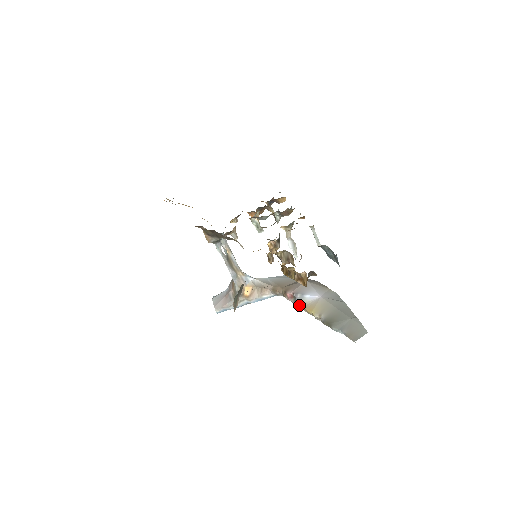
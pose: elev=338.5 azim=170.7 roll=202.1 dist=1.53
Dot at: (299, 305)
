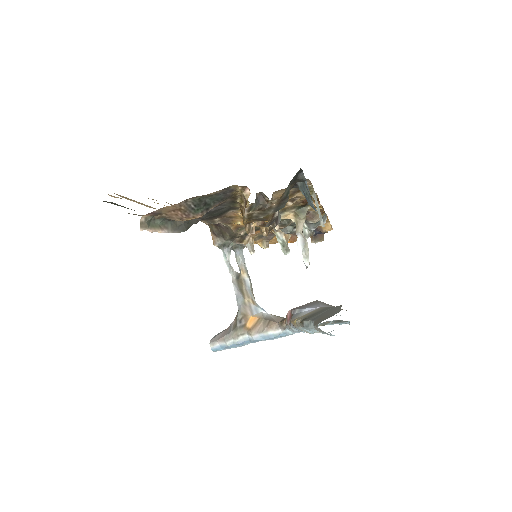
Dot at: (291, 320)
